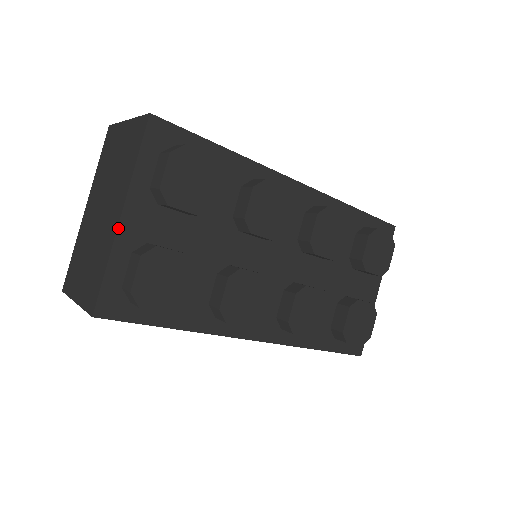
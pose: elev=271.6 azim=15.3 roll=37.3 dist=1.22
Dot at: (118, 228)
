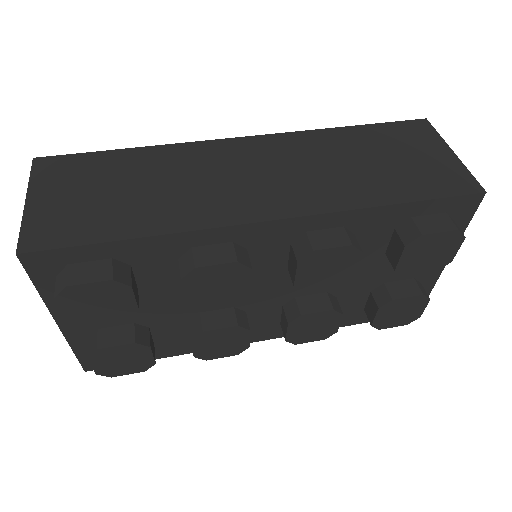
Dot at: (62, 331)
